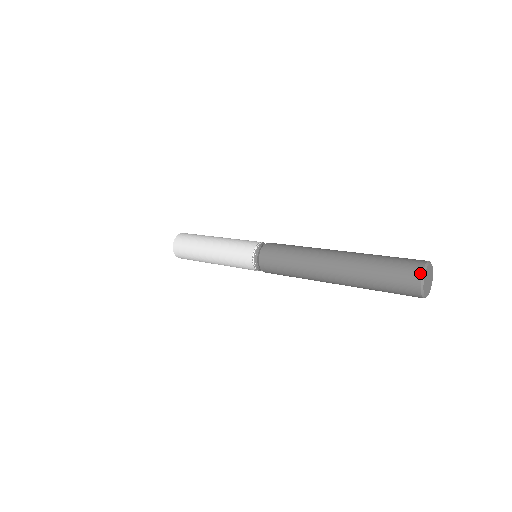
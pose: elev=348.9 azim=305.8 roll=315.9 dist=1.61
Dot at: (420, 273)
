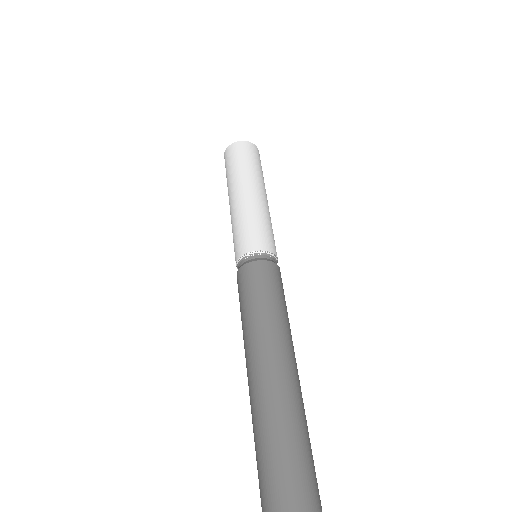
Dot at: out of frame
